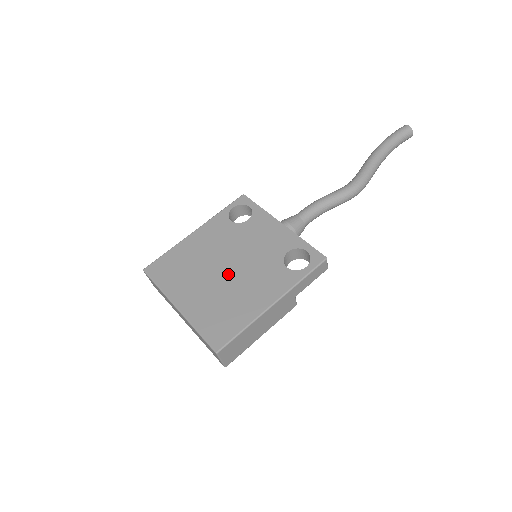
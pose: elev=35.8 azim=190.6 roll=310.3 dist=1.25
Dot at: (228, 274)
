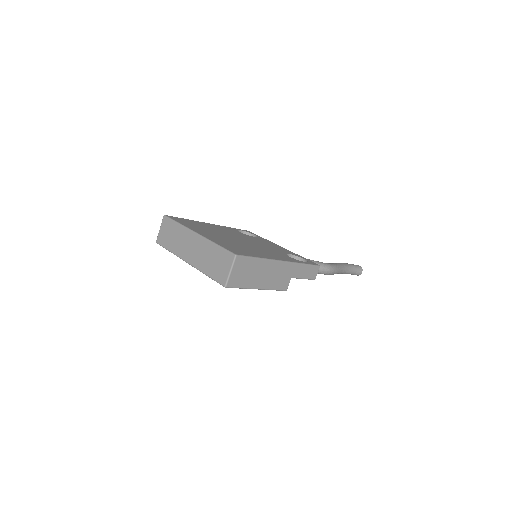
Dot at: (241, 241)
